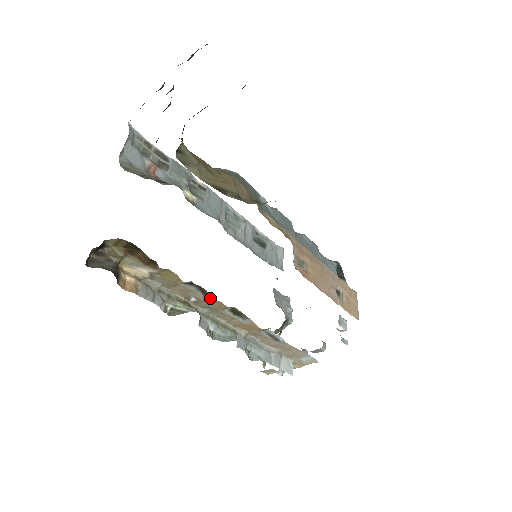
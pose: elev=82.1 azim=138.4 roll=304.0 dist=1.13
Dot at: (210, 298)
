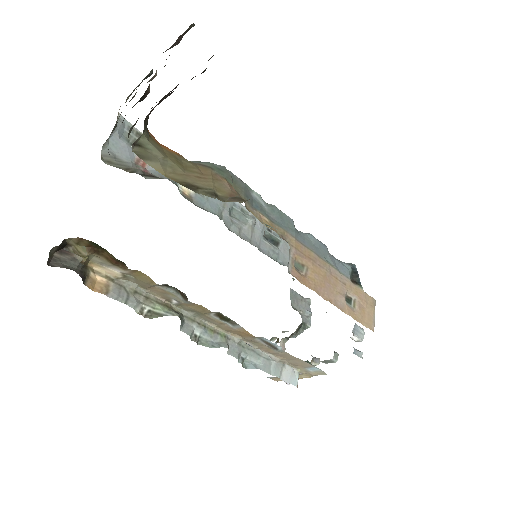
Dot at: (190, 302)
